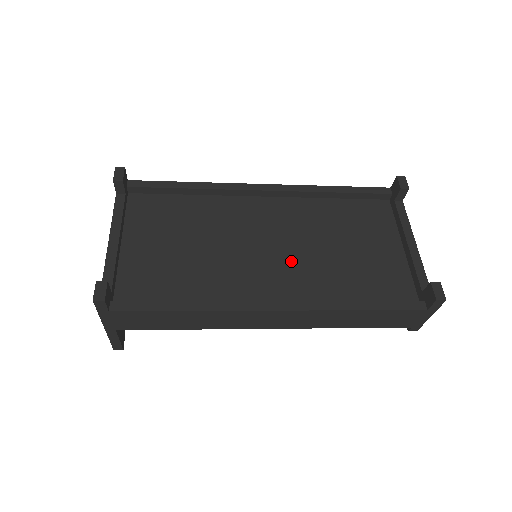
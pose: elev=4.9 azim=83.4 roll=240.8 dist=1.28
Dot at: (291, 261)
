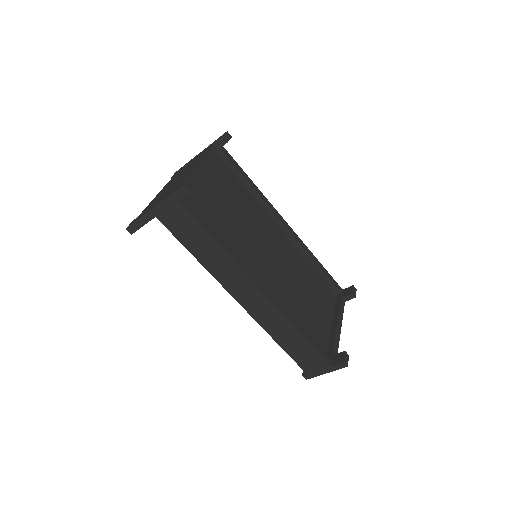
Dot at: (278, 276)
